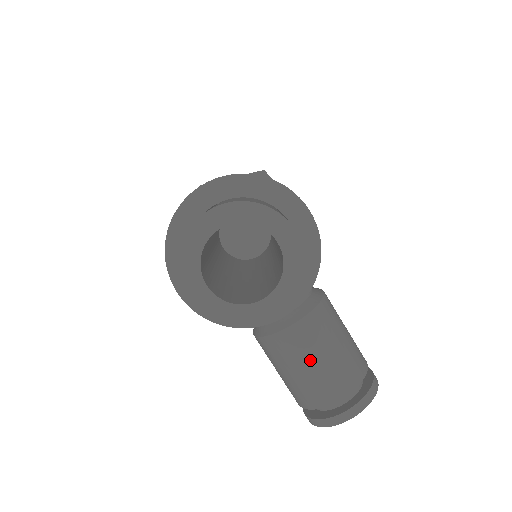
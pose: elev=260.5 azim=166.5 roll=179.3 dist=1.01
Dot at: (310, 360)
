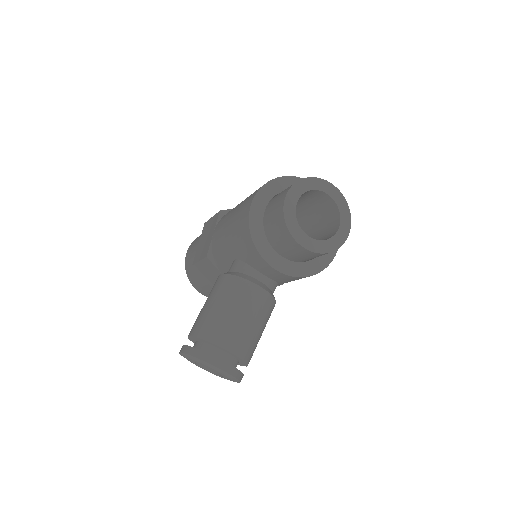
Dot at: (245, 313)
